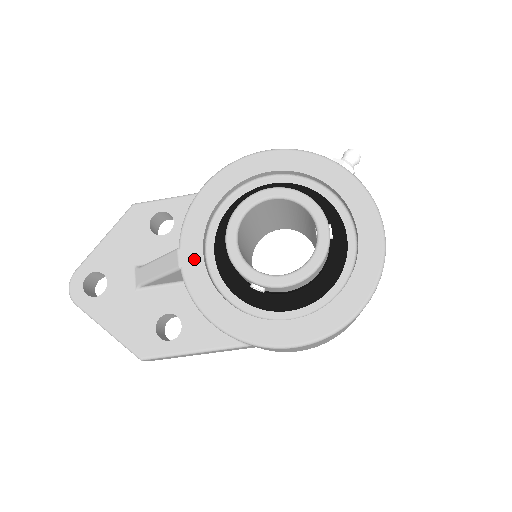
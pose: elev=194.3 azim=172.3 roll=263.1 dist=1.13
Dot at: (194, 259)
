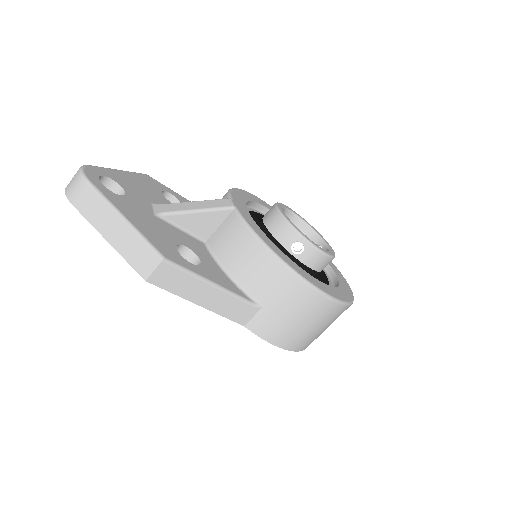
Dot at: (244, 210)
